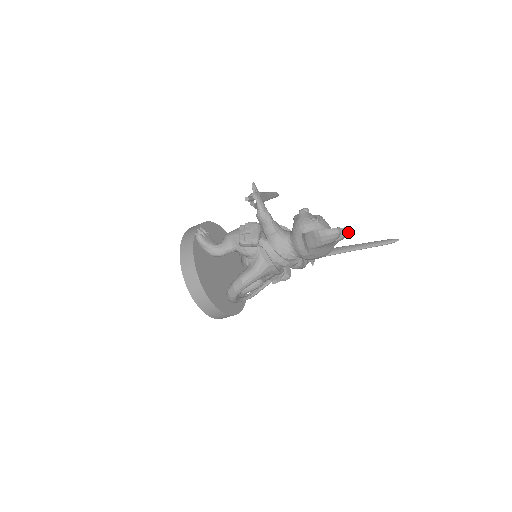
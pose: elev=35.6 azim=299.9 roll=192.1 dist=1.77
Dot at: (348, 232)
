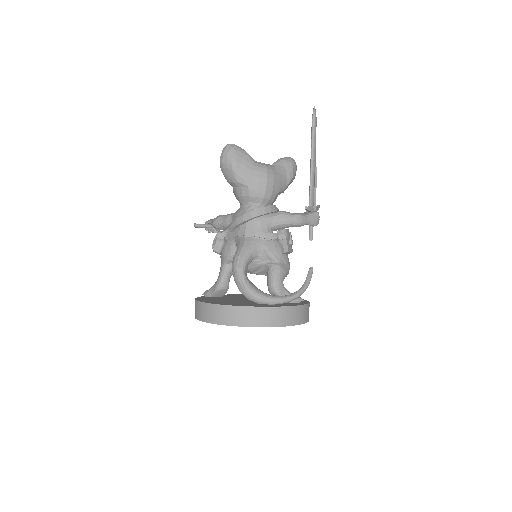
Dot at: (289, 158)
